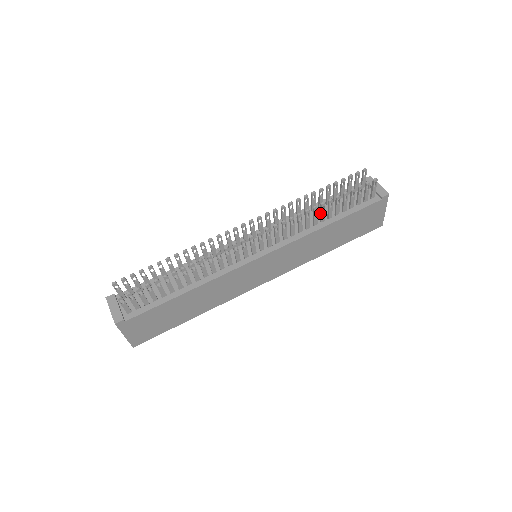
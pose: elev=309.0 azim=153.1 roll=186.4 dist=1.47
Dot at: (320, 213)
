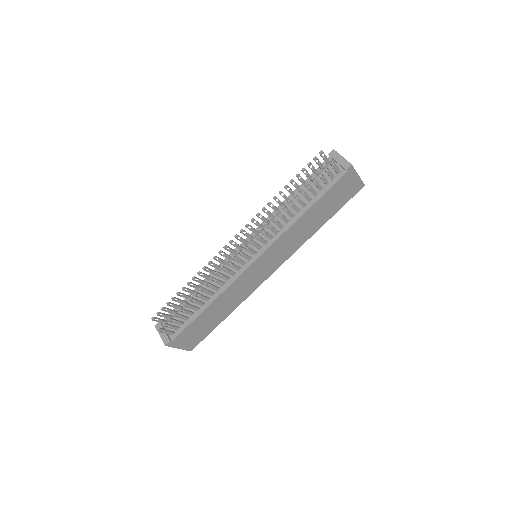
Dot at: (292, 207)
